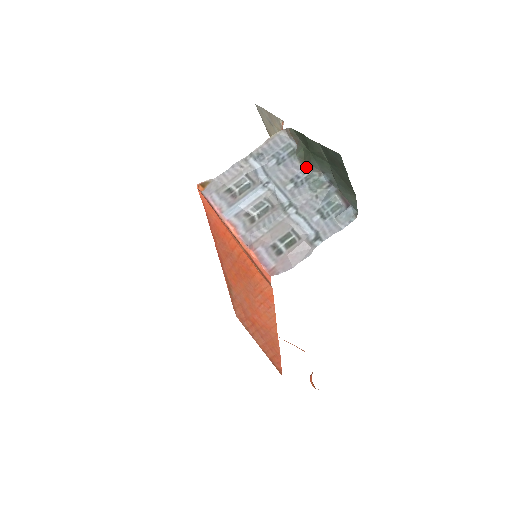
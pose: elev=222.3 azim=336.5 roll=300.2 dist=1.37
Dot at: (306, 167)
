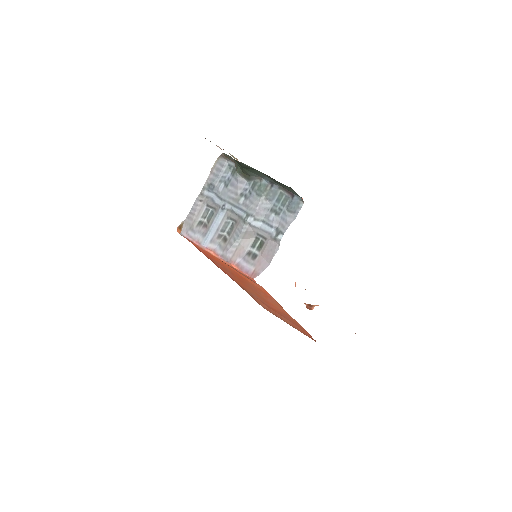
Dot at: (248, 179)
